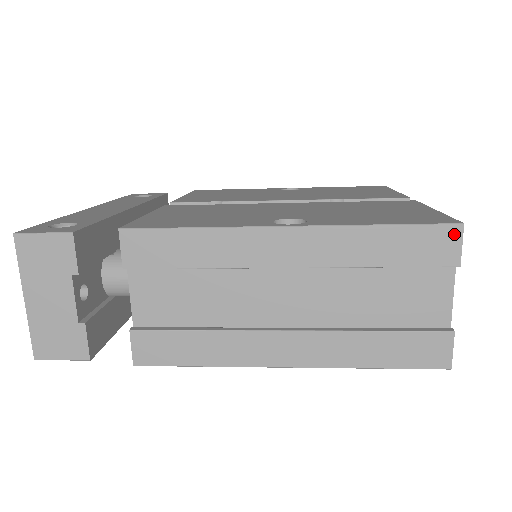
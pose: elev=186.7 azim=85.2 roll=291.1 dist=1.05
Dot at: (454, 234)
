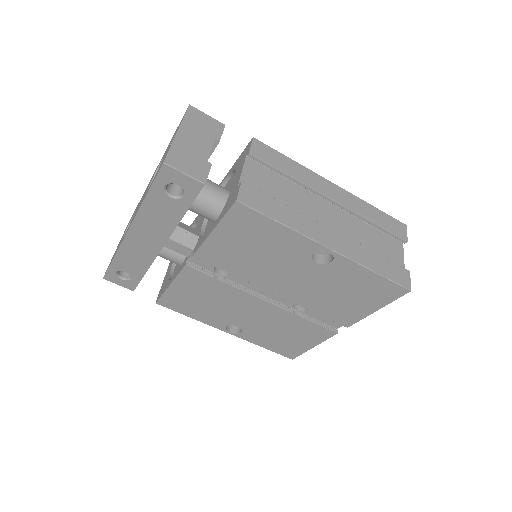
Dot at: (403, 227)
